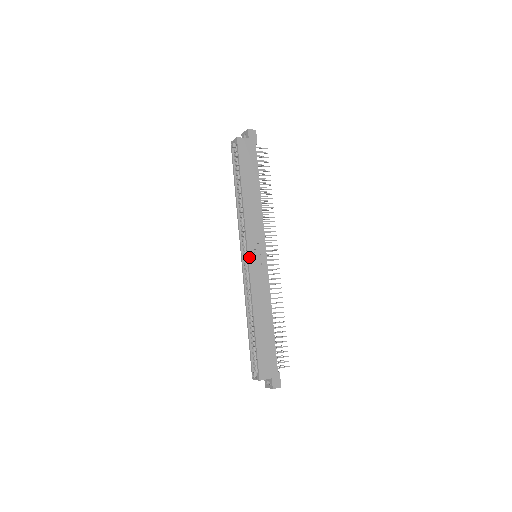
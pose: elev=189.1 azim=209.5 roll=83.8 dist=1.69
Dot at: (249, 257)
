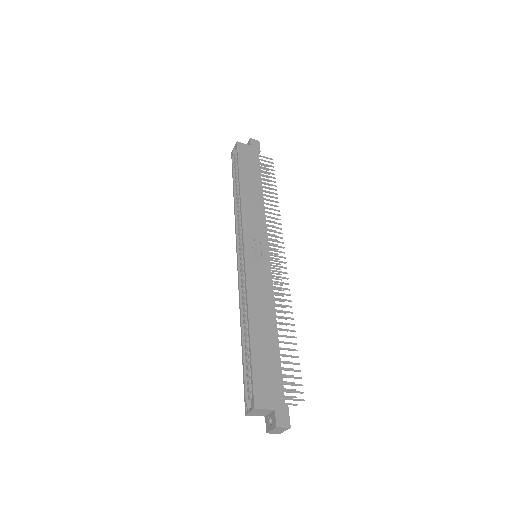
Dot at: (245, 250)
